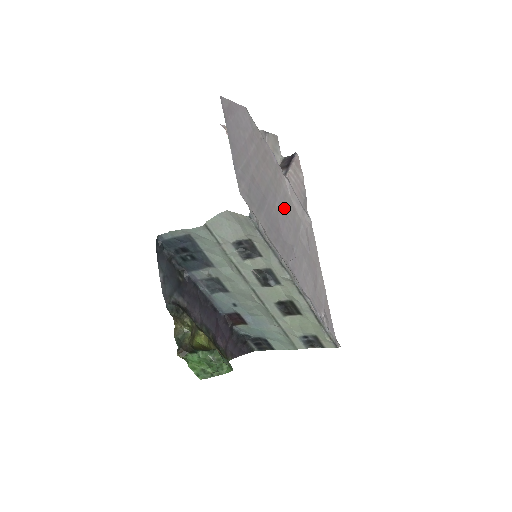
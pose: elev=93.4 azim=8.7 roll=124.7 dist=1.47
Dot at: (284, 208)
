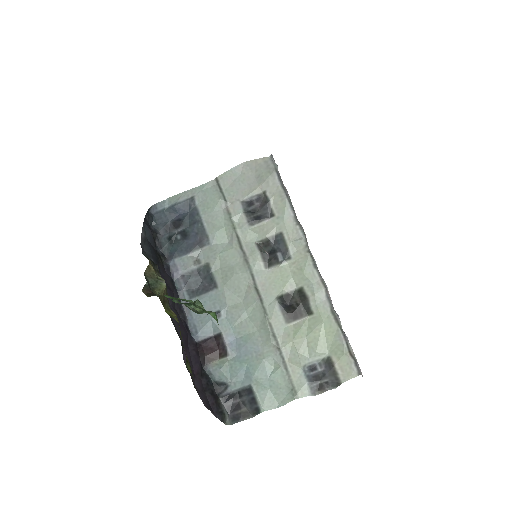
Dot at: occluded
